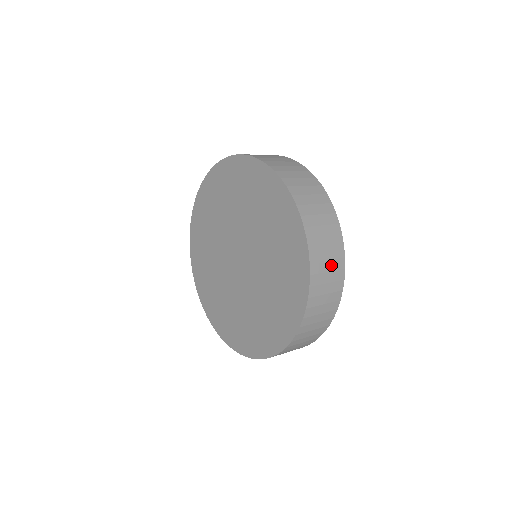
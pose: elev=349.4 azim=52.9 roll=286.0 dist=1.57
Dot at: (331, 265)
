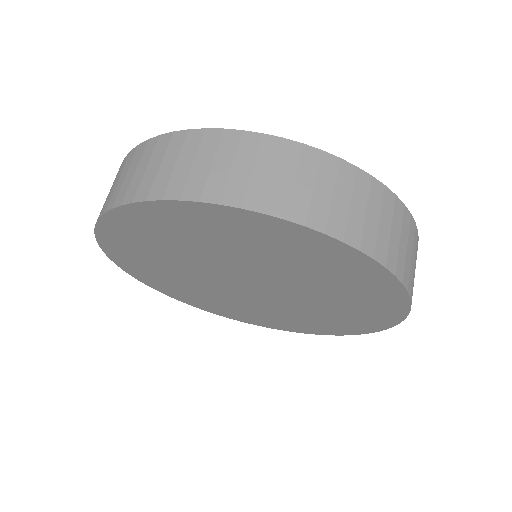
Dot at: occluded
